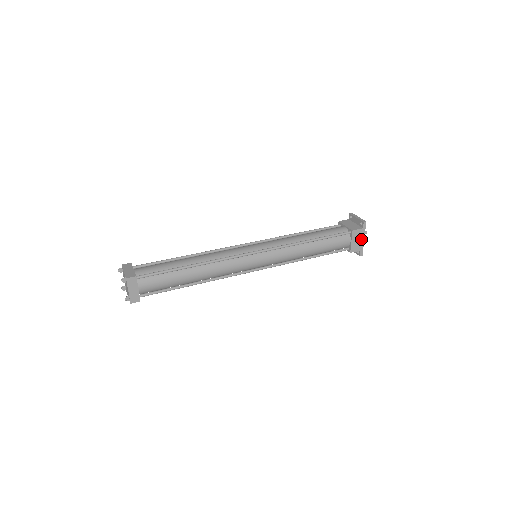
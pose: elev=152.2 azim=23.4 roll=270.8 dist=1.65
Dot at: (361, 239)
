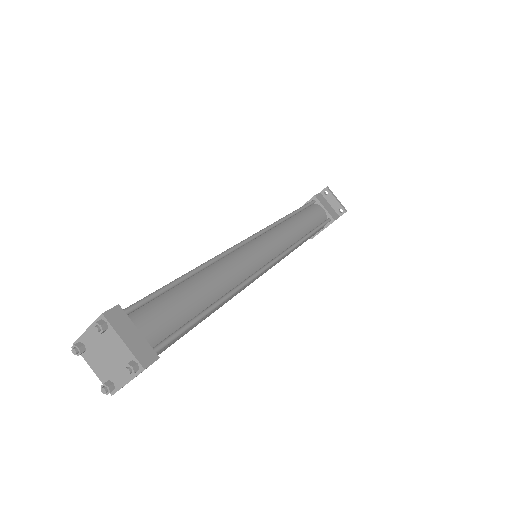
Dot at: occluded
